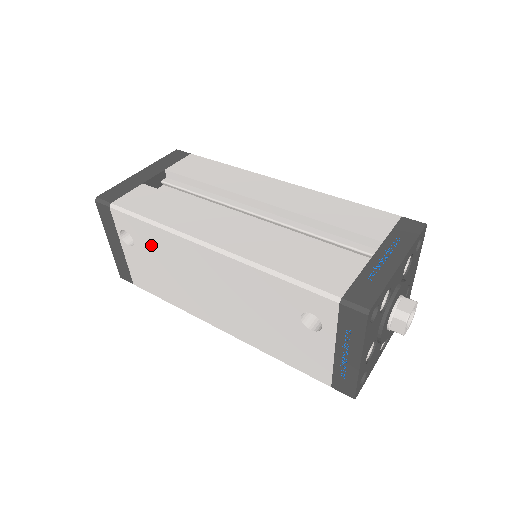
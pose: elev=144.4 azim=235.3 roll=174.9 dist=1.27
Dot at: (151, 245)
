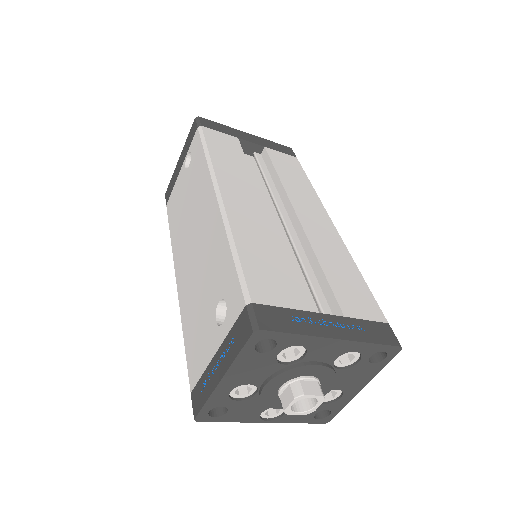
Dot at: (194, 174)
